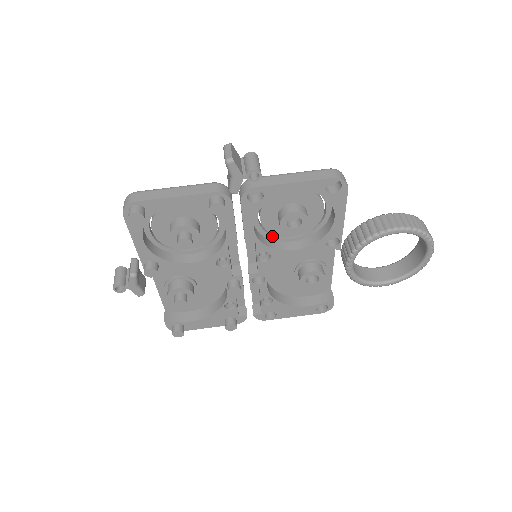
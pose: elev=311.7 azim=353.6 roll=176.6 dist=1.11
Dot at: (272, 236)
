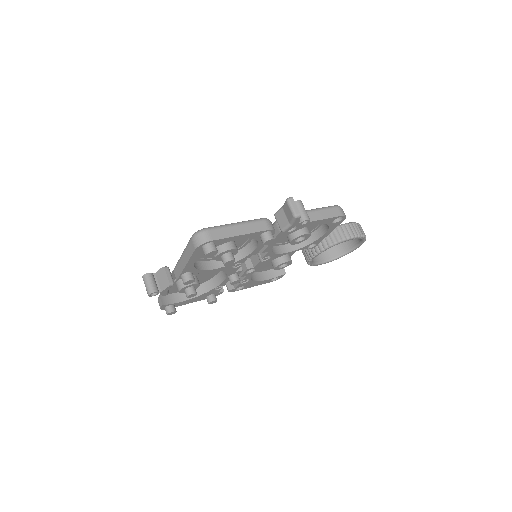
Dot at: occluded
